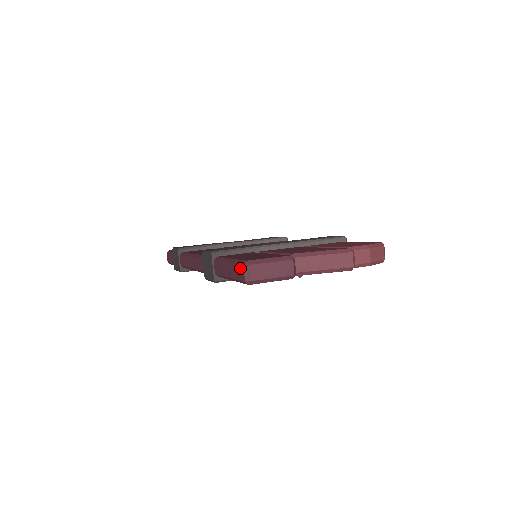
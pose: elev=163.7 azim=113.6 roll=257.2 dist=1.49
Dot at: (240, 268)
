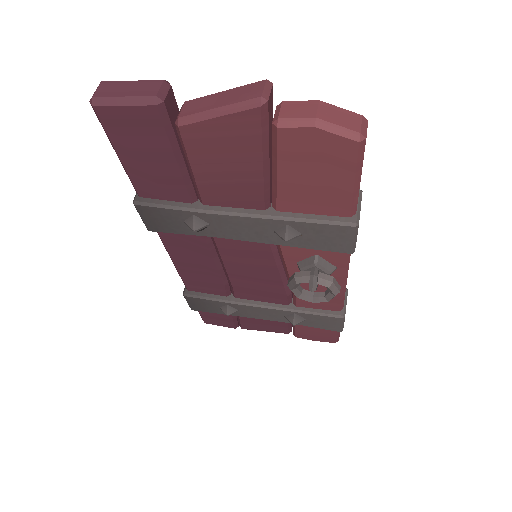
Dot at: occluded
